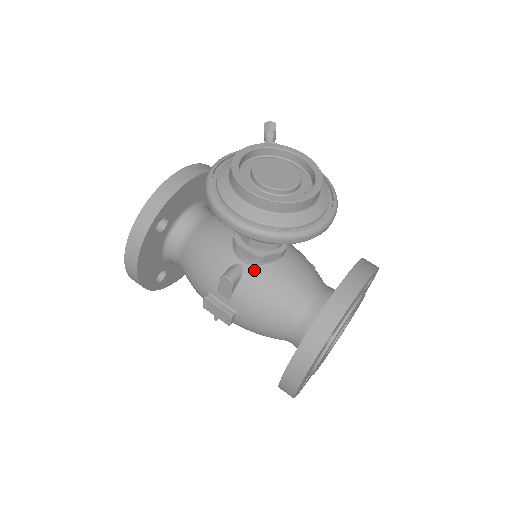
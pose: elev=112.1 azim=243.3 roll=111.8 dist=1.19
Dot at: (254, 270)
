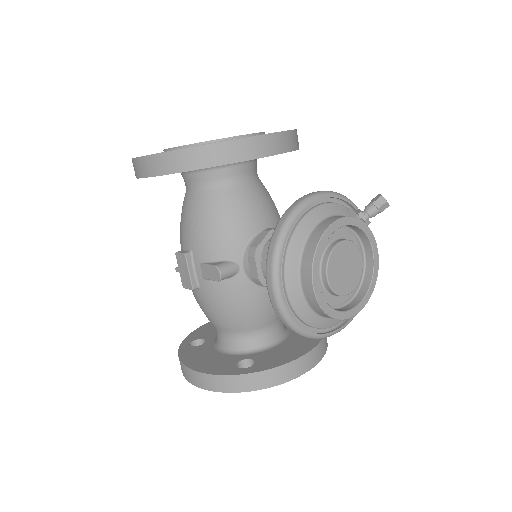
Dot at: (245, 281)
